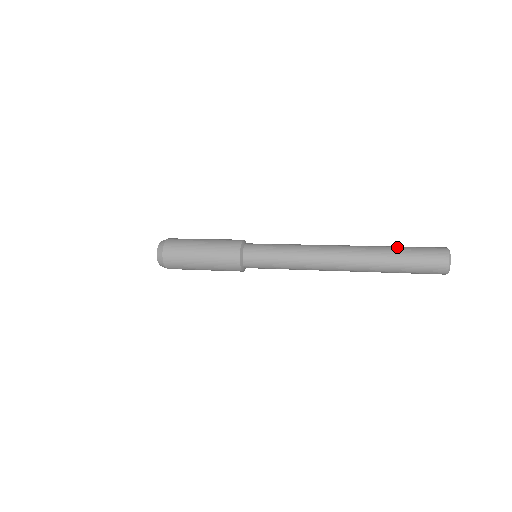
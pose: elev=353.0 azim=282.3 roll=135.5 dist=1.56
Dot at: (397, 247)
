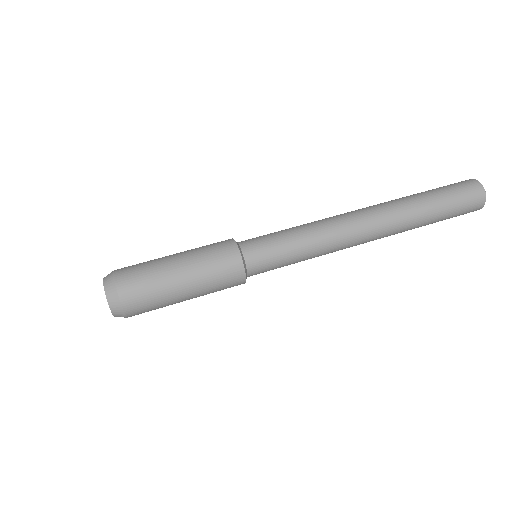
Dot at: (432, 200)
